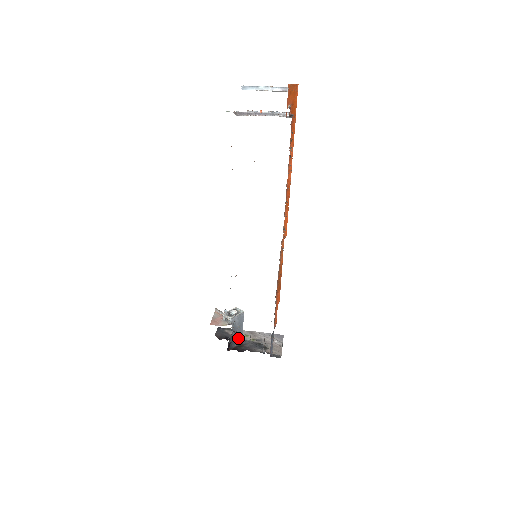
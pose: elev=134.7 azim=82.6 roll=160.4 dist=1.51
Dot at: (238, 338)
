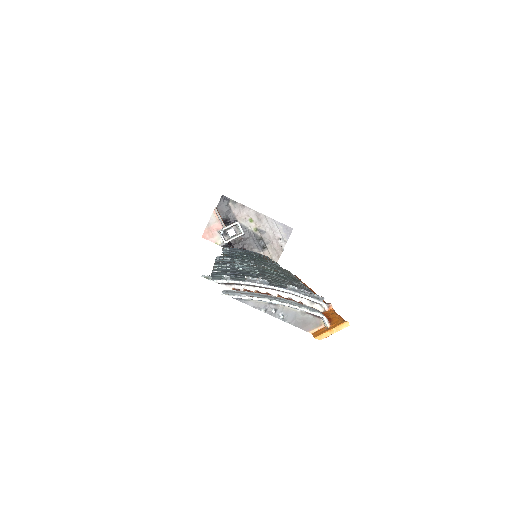
Dot at: occluded
